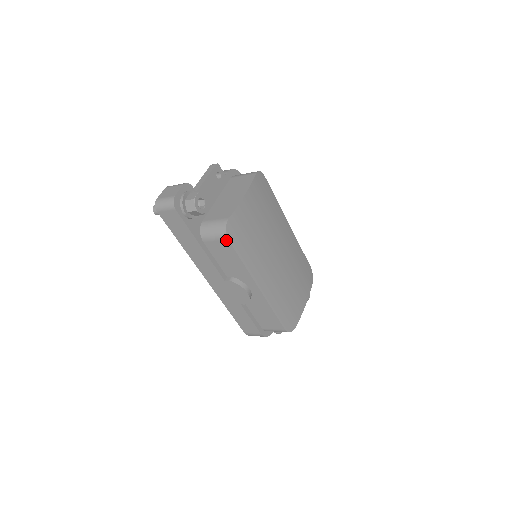
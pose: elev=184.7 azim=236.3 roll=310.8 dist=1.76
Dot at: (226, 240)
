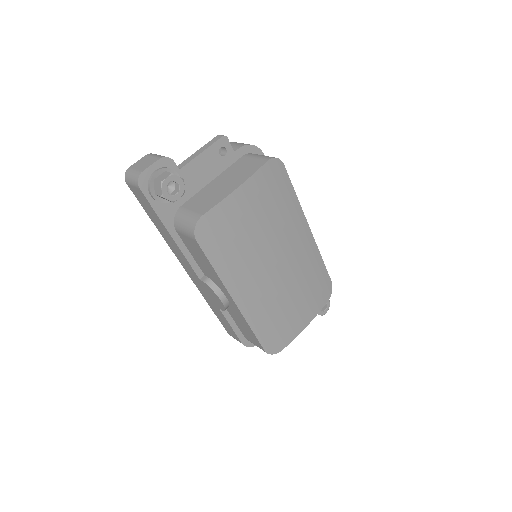
Dot at: (195, 240)
